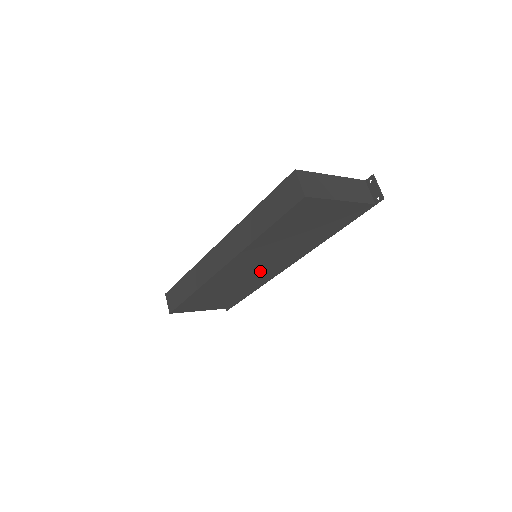
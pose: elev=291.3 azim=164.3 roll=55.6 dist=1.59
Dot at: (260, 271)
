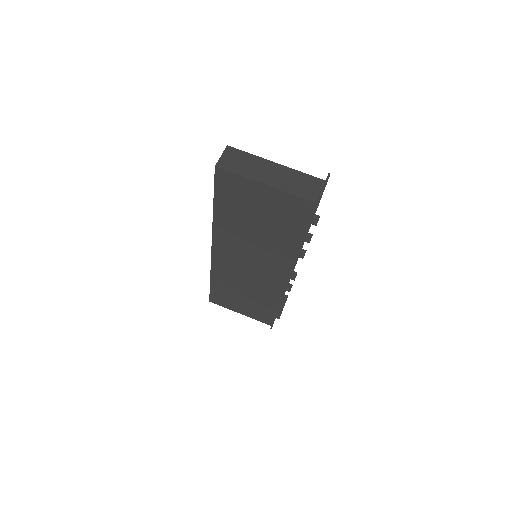
Dot at: (259, 274)
